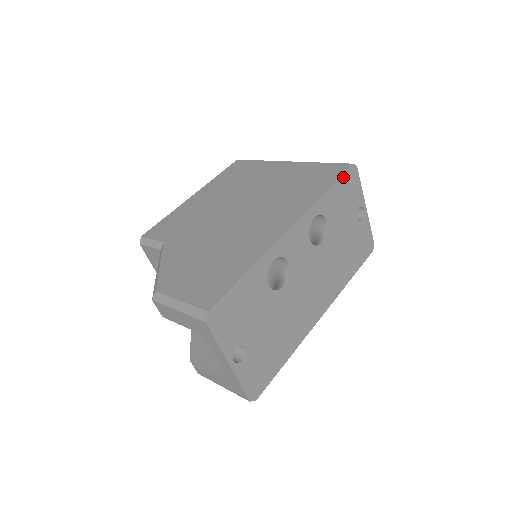
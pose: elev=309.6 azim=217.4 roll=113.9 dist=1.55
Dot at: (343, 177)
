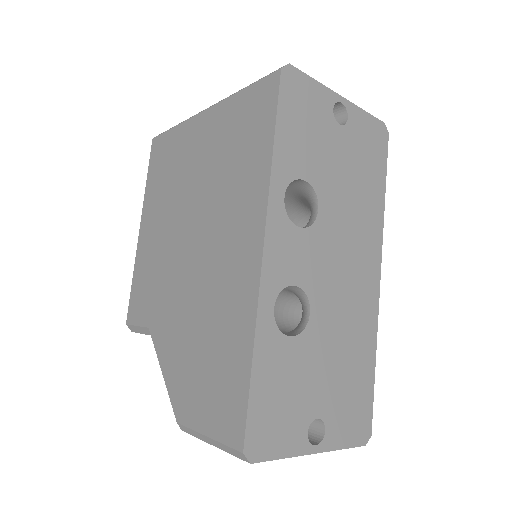
Dot at: (281, 102)
